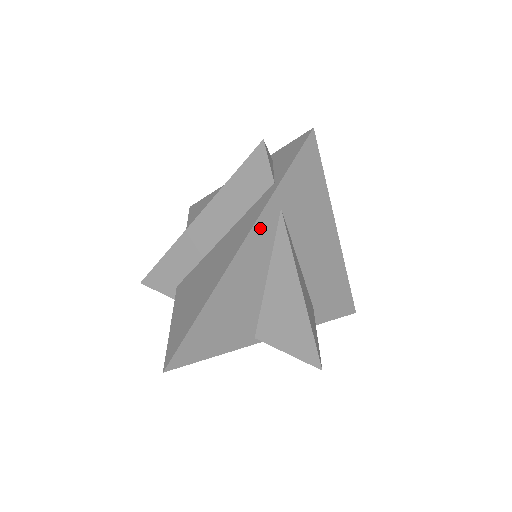
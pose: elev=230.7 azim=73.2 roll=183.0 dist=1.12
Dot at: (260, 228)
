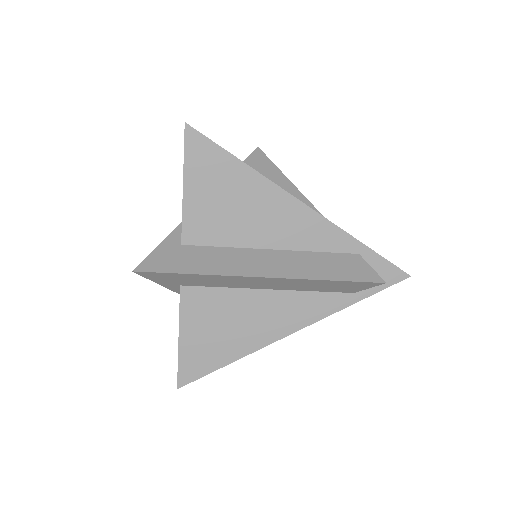
Dot at: occluded
